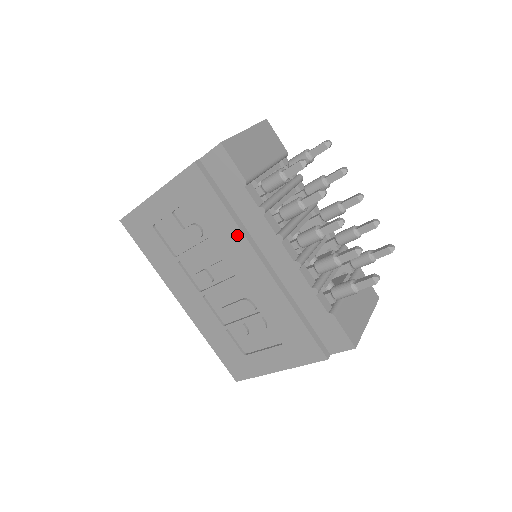
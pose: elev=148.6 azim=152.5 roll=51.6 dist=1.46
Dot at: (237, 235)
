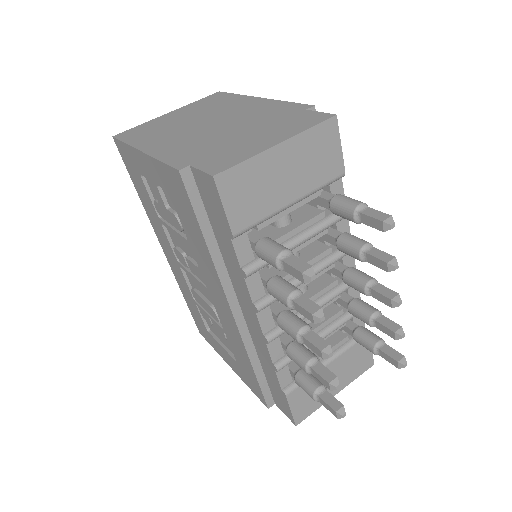
Dot at: (212, 269)
